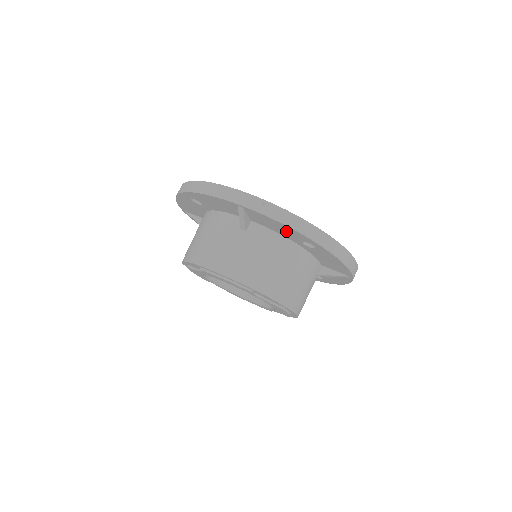
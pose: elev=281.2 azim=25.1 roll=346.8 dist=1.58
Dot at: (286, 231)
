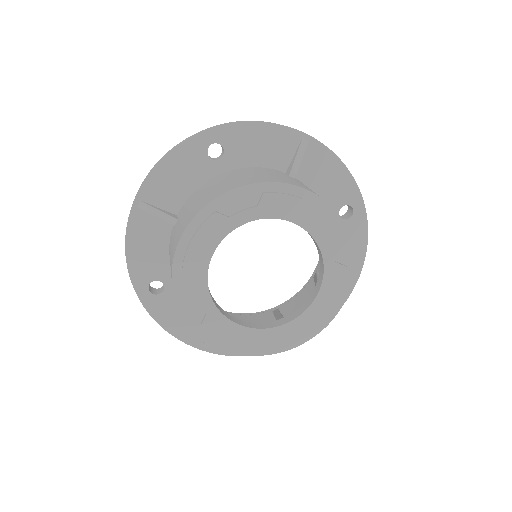
Dot at: (335, 185)
